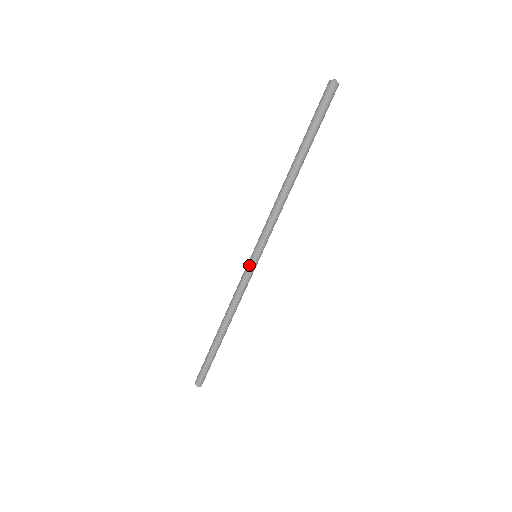
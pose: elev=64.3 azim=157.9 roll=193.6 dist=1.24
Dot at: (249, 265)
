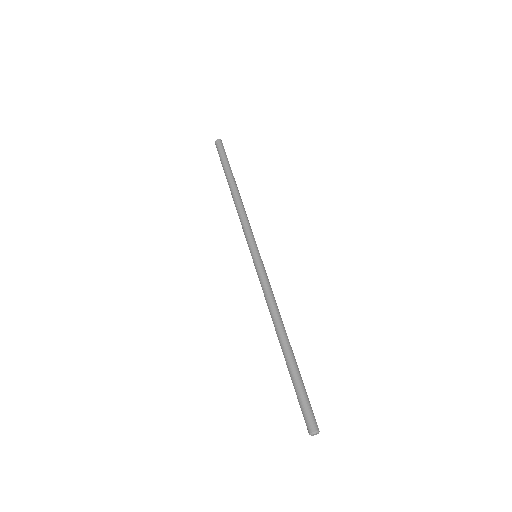
Dot at: (254, 265)
